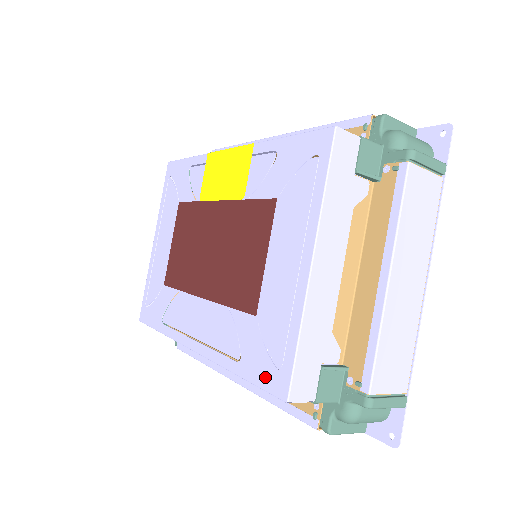
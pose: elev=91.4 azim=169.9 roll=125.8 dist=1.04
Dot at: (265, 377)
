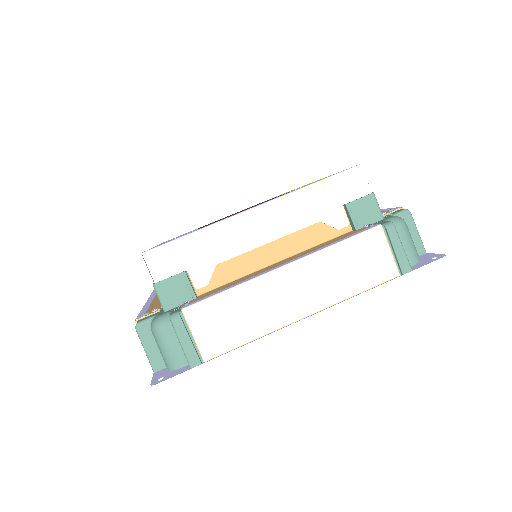
Dot at: occluded
